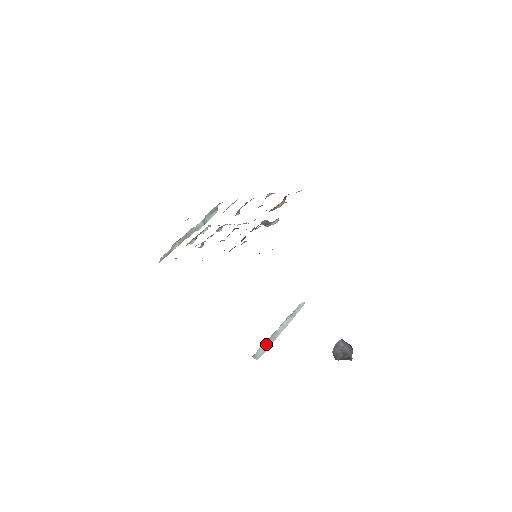
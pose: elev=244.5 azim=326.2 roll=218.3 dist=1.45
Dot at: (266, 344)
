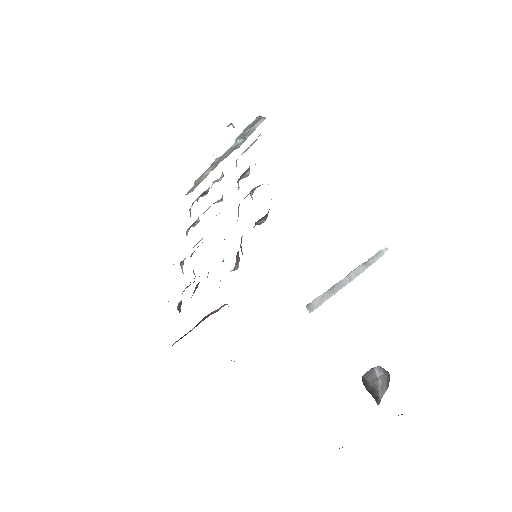
Dot at: (324, 295)
